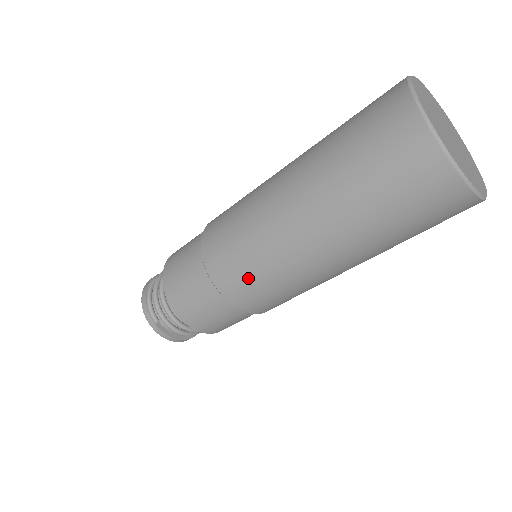
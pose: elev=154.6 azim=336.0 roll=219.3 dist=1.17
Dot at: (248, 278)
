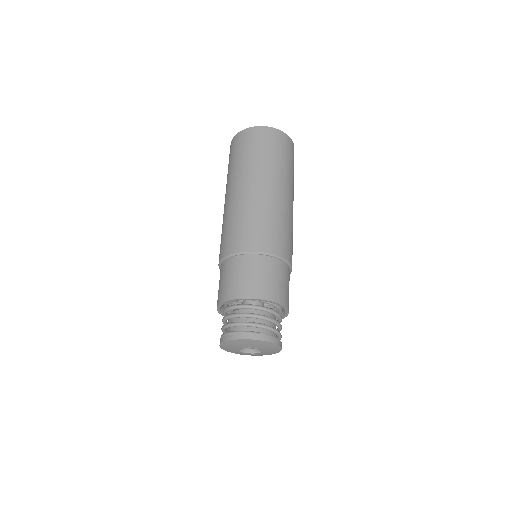
Dot at: (273, 231)
